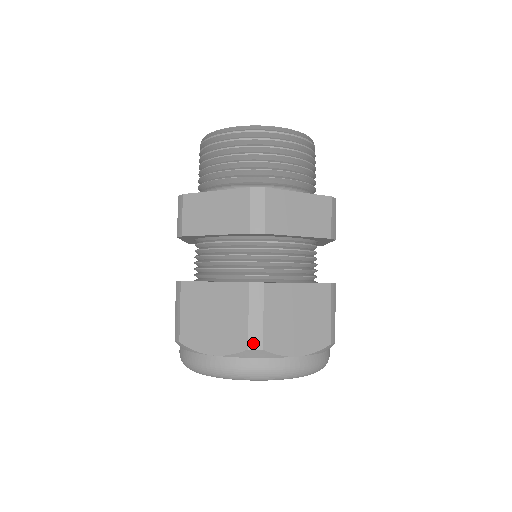
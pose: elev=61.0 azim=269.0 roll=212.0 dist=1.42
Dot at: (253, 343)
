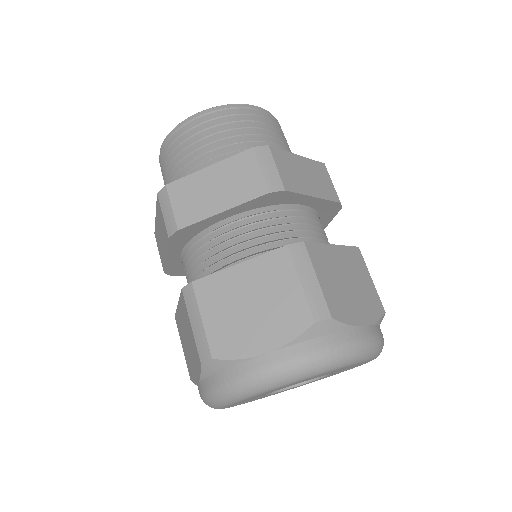
Dot at: (202, 355)
